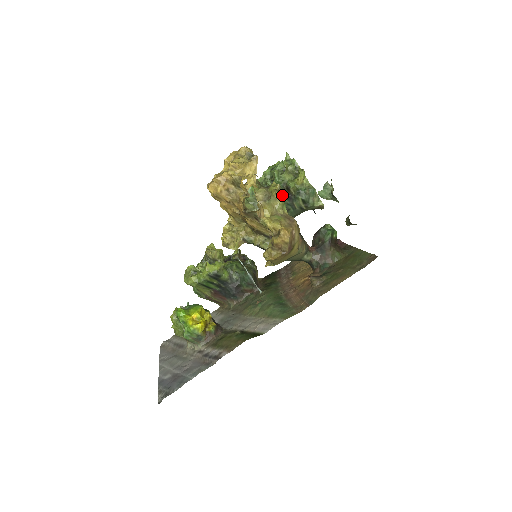
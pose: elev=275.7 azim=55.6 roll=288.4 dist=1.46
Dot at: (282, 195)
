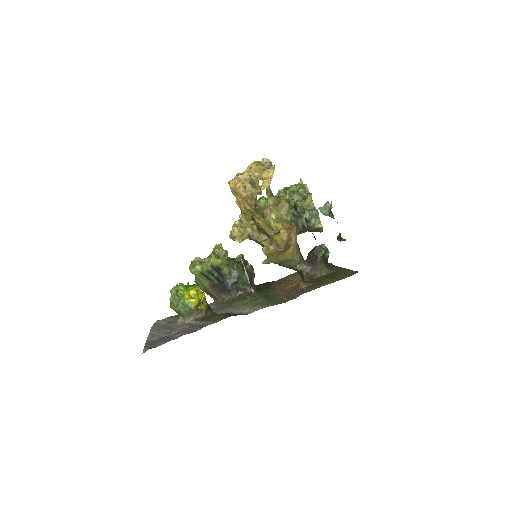
Dot at: (289, 204)
